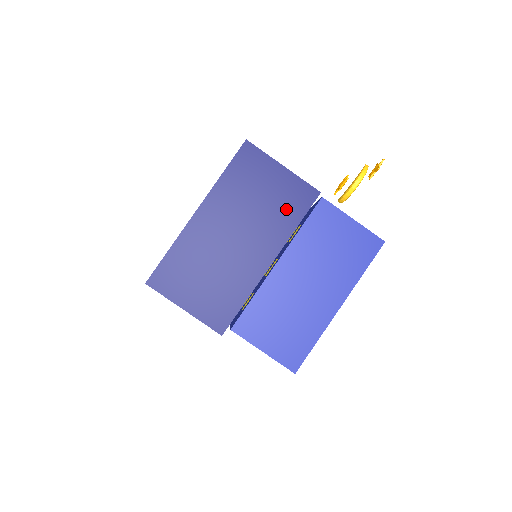
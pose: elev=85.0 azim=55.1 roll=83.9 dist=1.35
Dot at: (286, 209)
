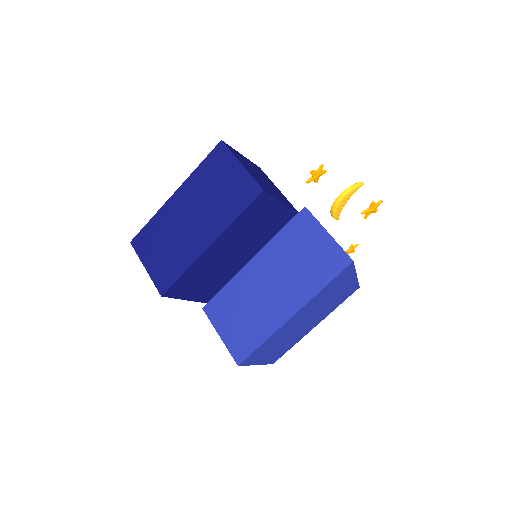
Dot at: (233, 201)
